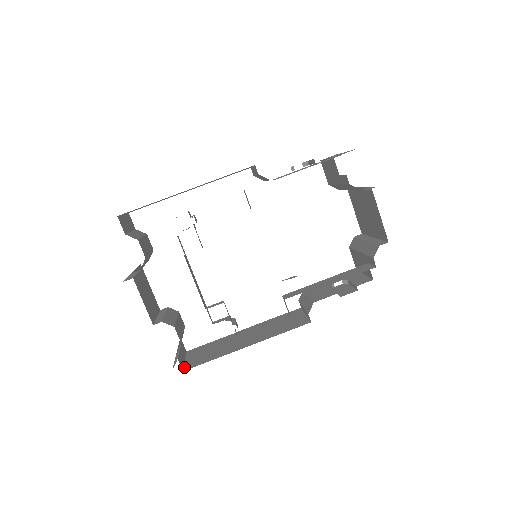
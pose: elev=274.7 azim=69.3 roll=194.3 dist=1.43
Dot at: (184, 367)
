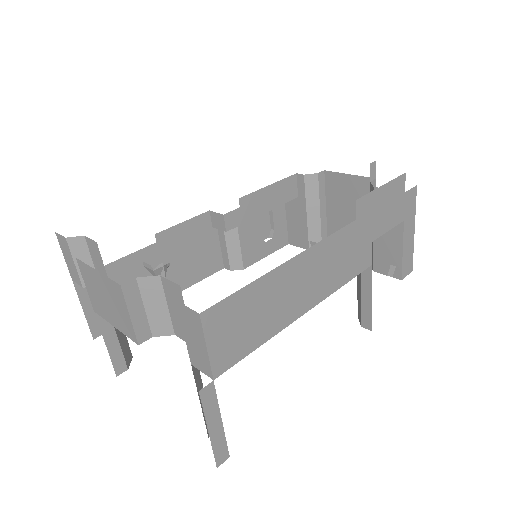
Dot at: occluded
